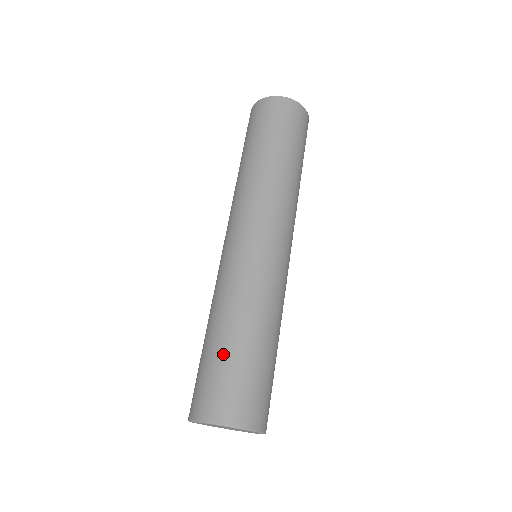
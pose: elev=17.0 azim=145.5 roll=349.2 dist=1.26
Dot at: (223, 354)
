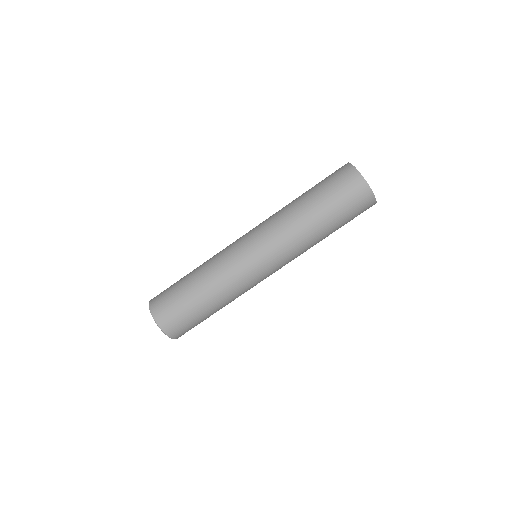
Dot at: (180, 279)
